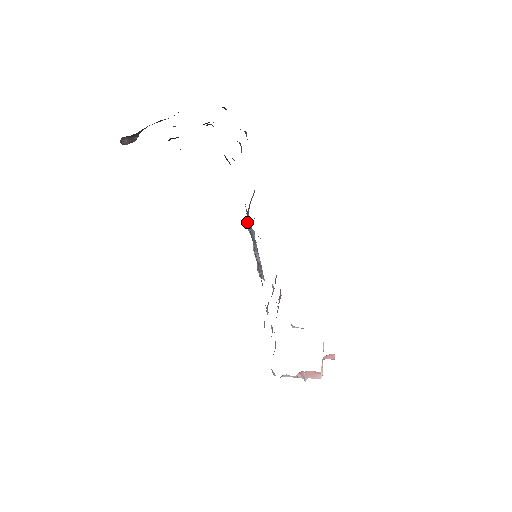
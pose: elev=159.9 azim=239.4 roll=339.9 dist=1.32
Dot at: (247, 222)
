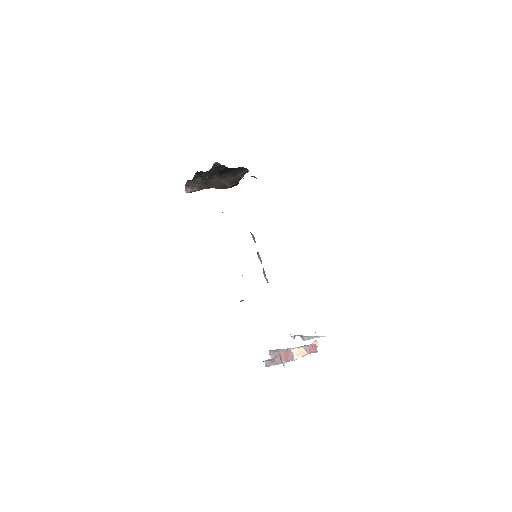
Dot at: occluded
